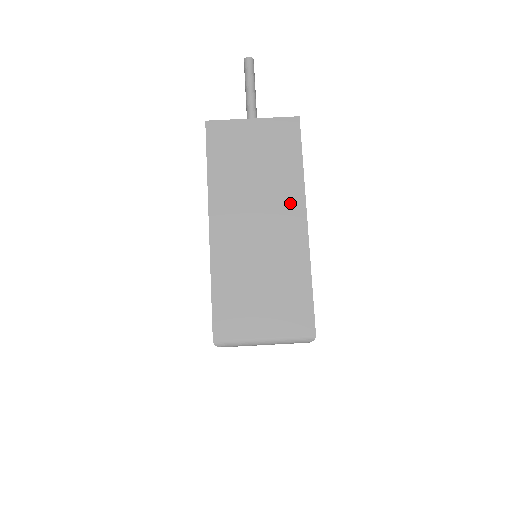
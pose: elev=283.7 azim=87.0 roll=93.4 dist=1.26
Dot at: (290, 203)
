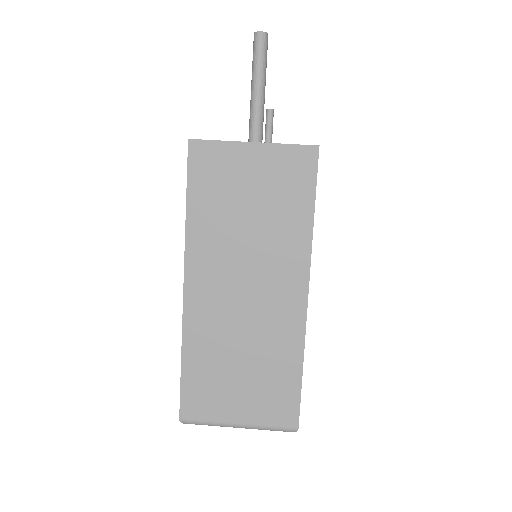
Dot at: (289, 268)
